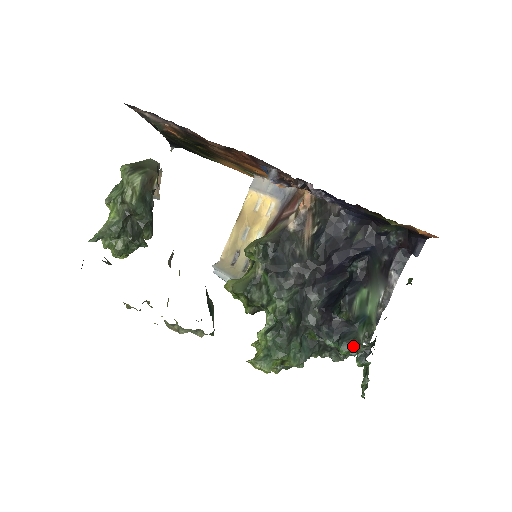
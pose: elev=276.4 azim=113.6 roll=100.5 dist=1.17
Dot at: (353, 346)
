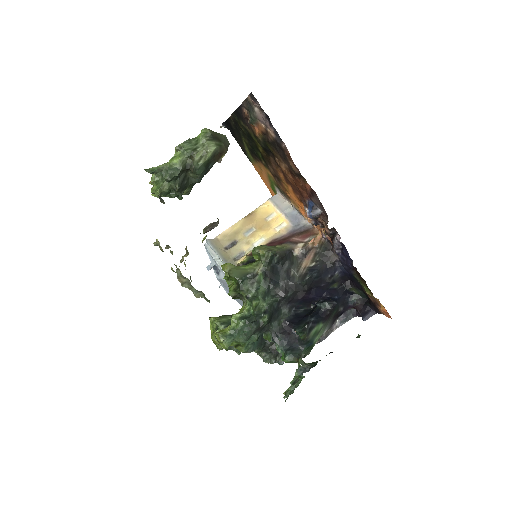
Dot at: (300, 360)
